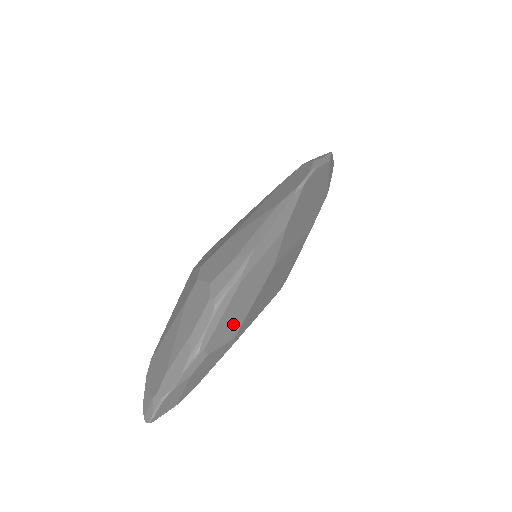
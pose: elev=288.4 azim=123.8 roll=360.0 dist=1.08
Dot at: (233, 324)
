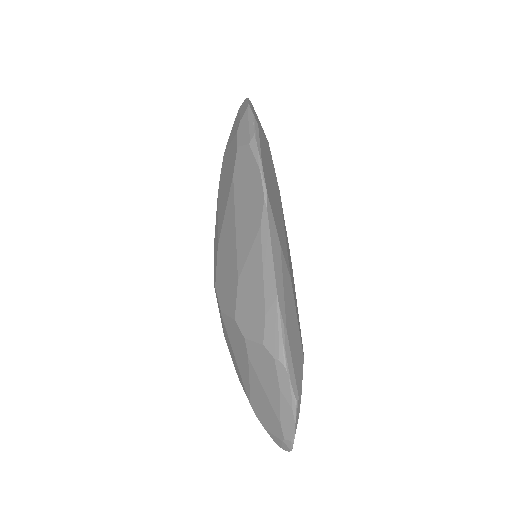
Dot at: (298, 354)
